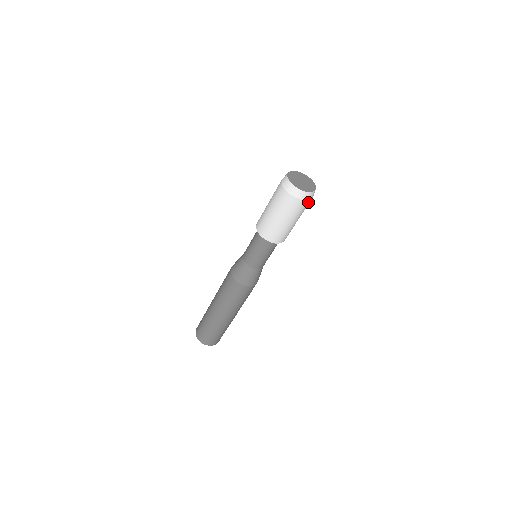
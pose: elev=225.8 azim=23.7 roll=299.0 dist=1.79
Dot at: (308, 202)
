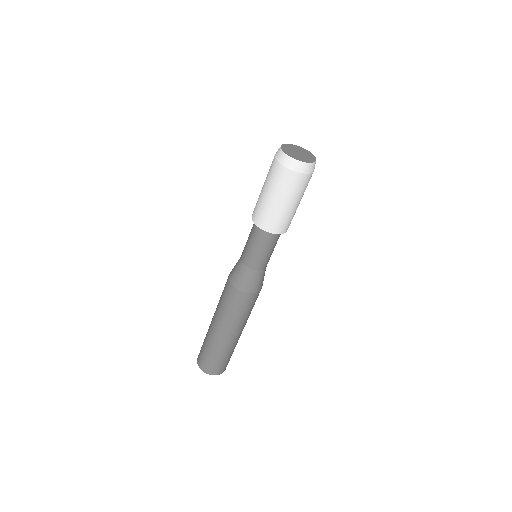
Dot at: (301, 177)
